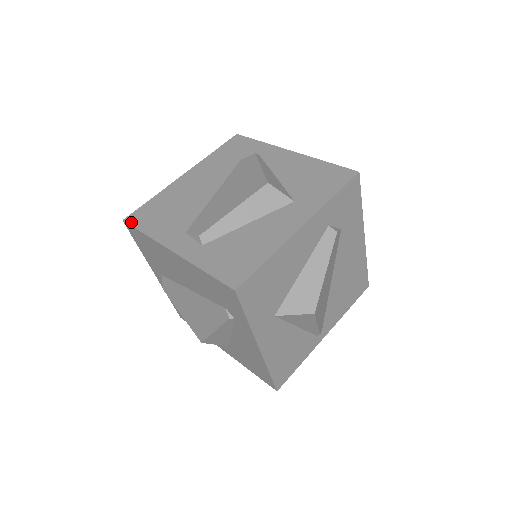
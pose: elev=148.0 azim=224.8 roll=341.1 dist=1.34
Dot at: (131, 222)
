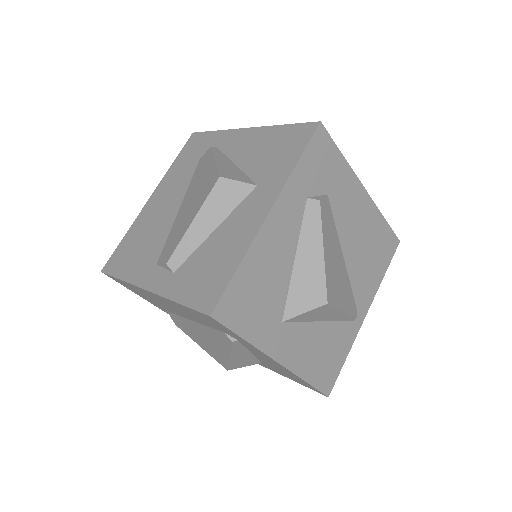
Dot at: (108, 271)
